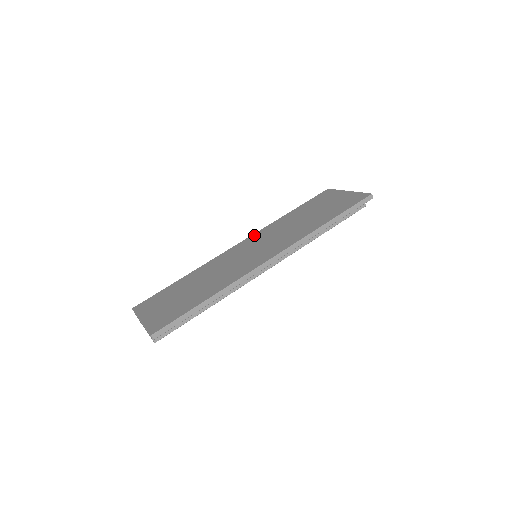
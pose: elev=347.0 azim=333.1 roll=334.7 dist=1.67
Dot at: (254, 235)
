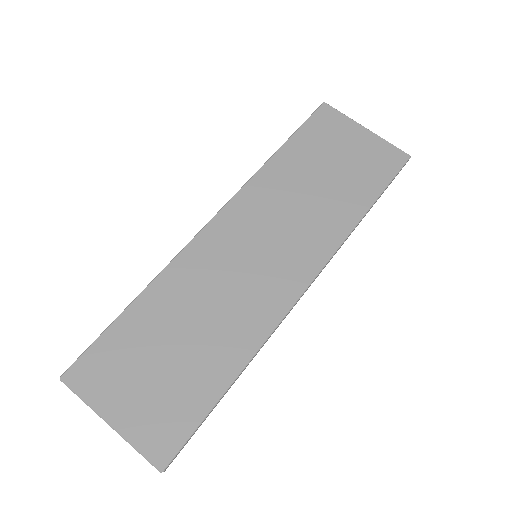
Dot at: (236, 202)
